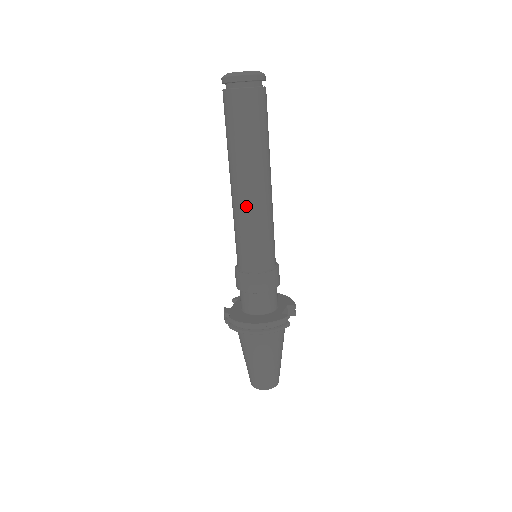
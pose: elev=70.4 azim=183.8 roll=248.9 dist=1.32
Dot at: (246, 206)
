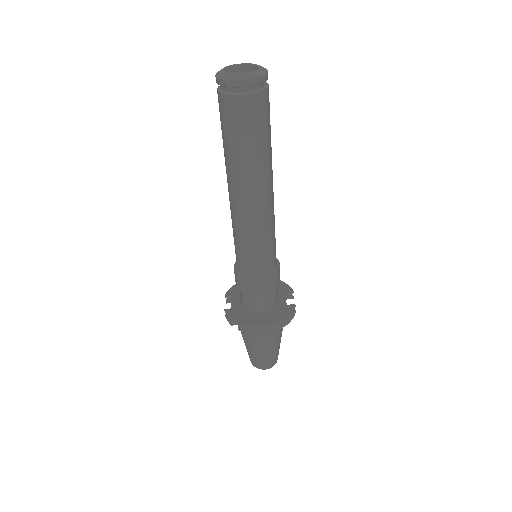
Dot at: (254, 217)
